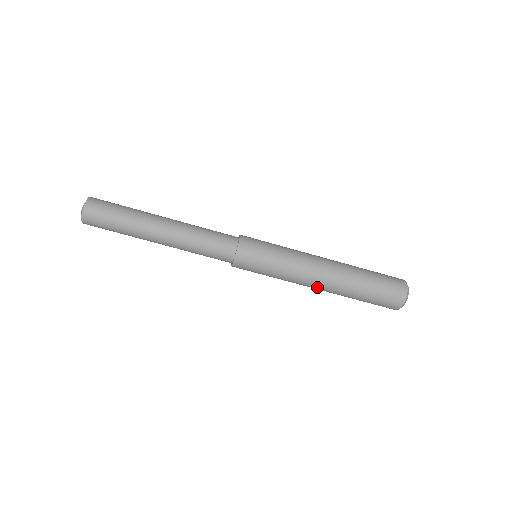
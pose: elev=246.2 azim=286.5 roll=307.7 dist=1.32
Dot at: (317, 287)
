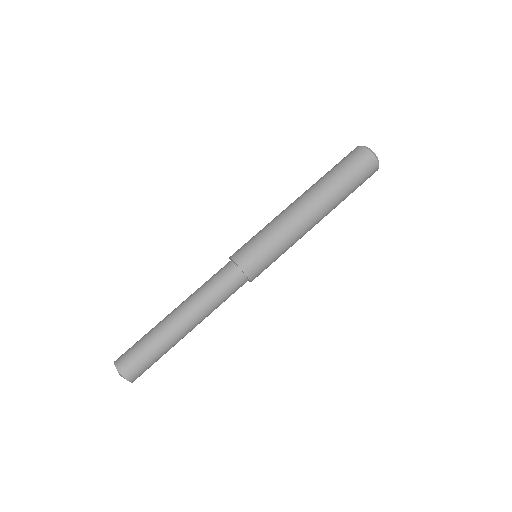
Dot at: (310, 213)
